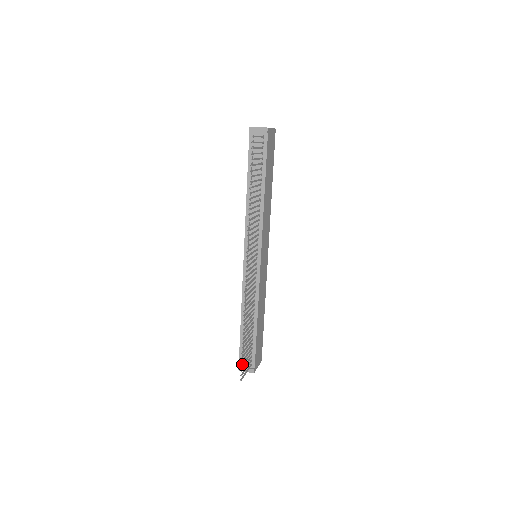
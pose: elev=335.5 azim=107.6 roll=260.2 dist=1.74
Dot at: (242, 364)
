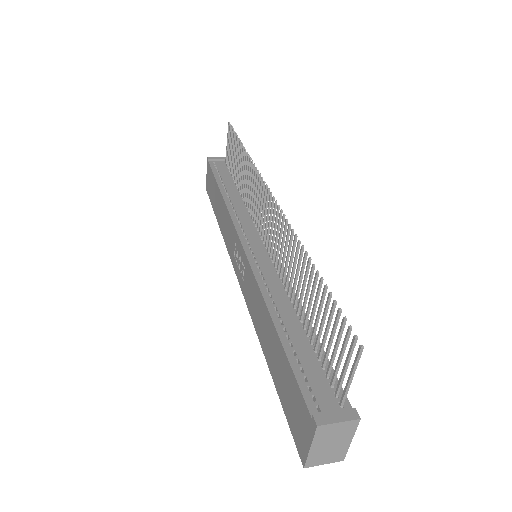
Dot at: occluded
